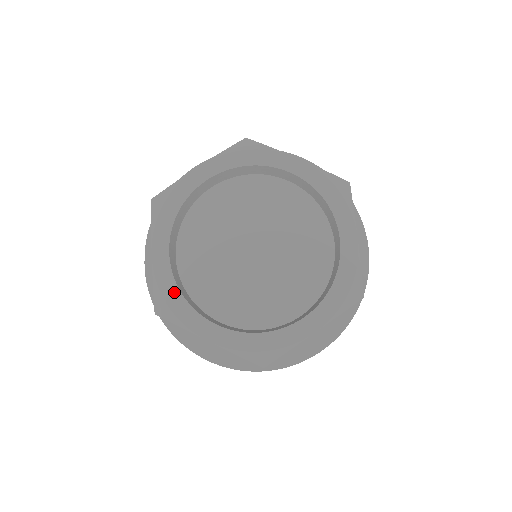
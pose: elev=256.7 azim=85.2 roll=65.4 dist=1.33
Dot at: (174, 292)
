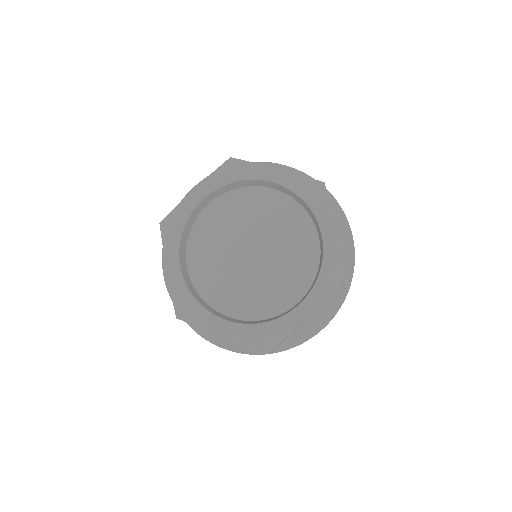
Dot at: (189, 298)
